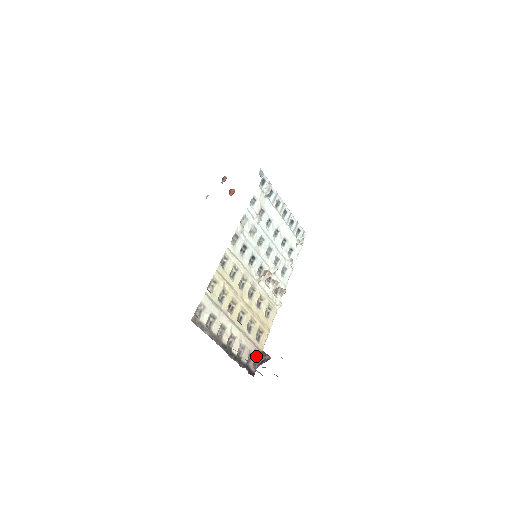
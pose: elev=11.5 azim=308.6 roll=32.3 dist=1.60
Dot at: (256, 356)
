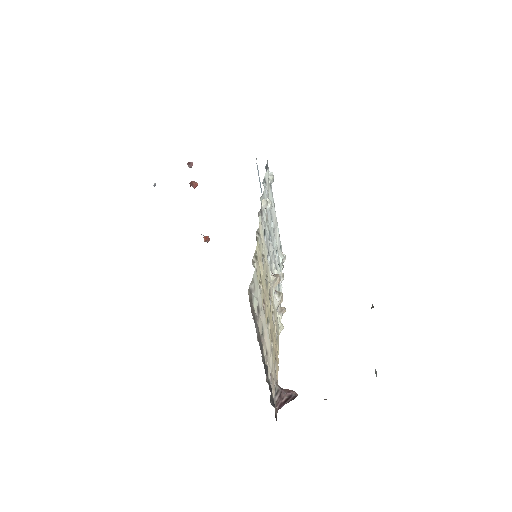
Dot at: (279, 391)
